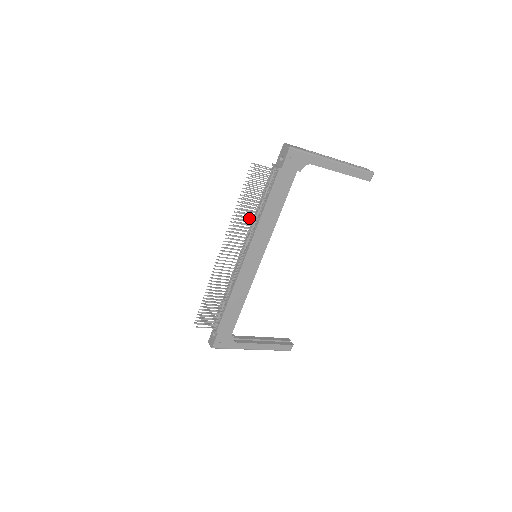
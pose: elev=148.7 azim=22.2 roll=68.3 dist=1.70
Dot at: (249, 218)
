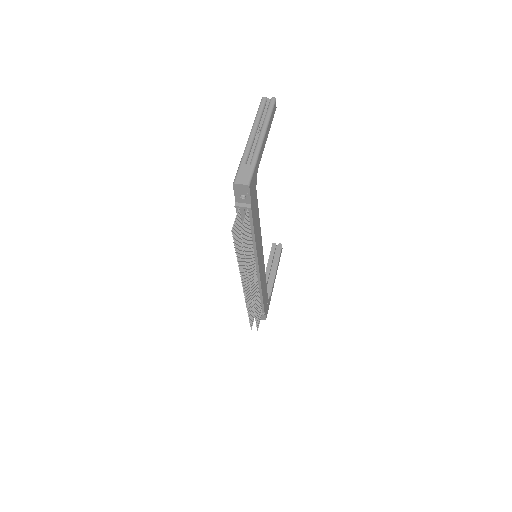
Dot at: occluded
